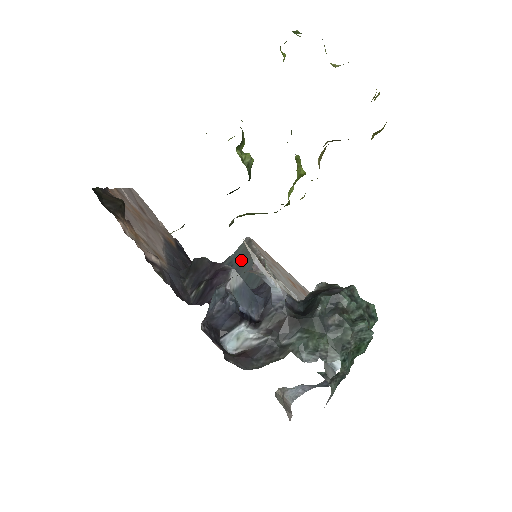
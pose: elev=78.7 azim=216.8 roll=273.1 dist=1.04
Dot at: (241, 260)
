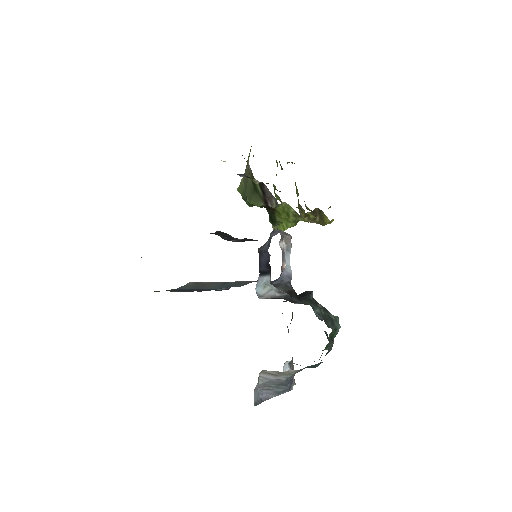
Dot at: (197, 286)
